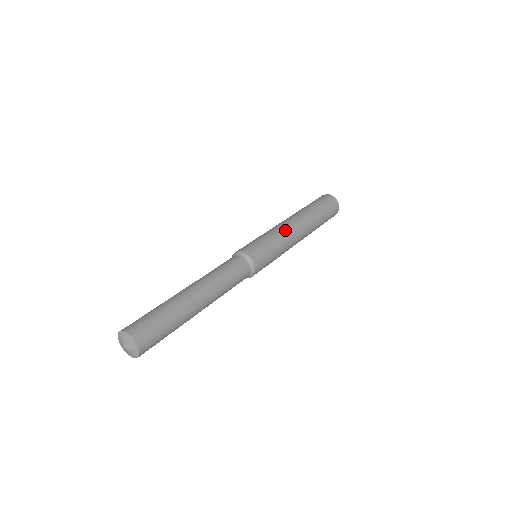
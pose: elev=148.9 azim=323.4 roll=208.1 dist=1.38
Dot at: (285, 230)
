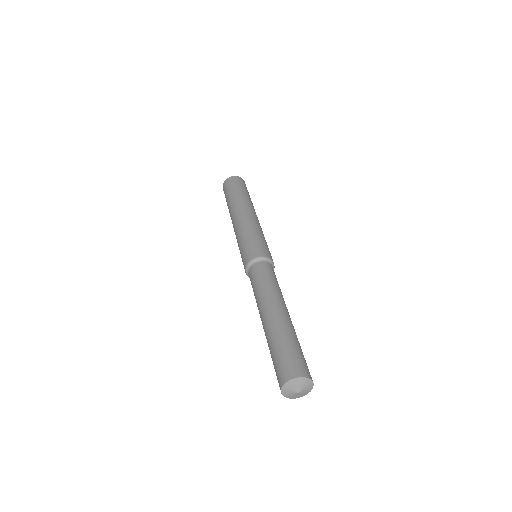
Dot at: occluded
